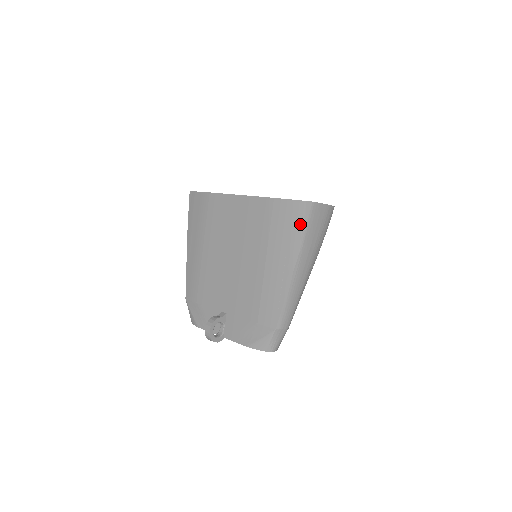
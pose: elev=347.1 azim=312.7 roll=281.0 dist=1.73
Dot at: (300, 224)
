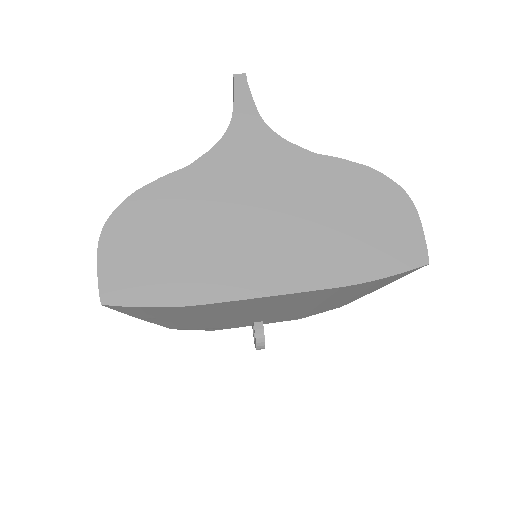
Dot at: occluded
